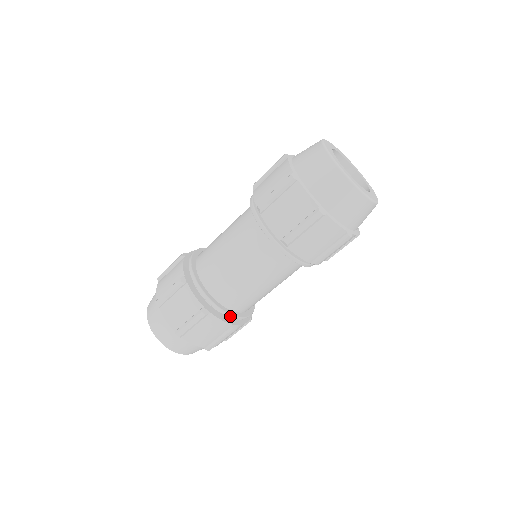
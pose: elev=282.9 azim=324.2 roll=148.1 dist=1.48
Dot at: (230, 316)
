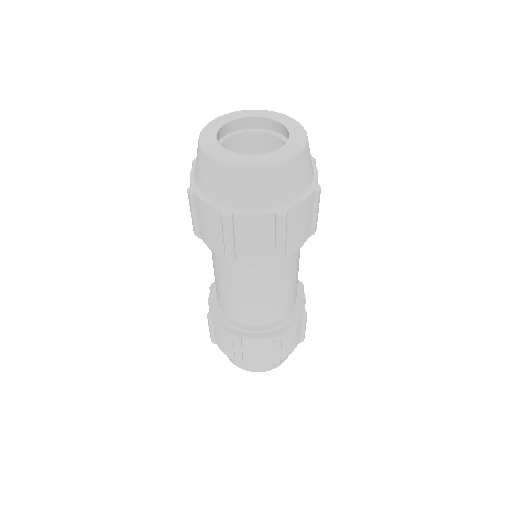
Dot at: (295, 316)
